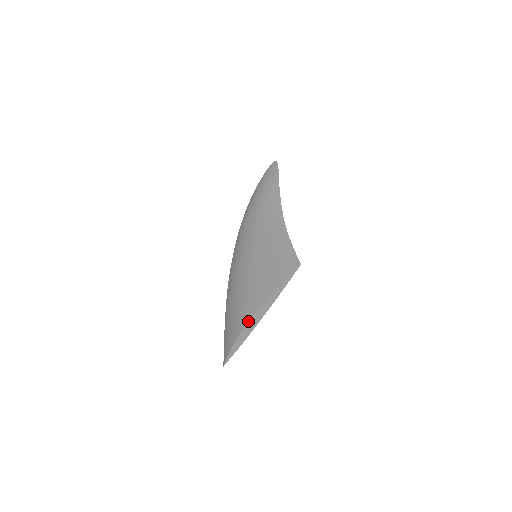
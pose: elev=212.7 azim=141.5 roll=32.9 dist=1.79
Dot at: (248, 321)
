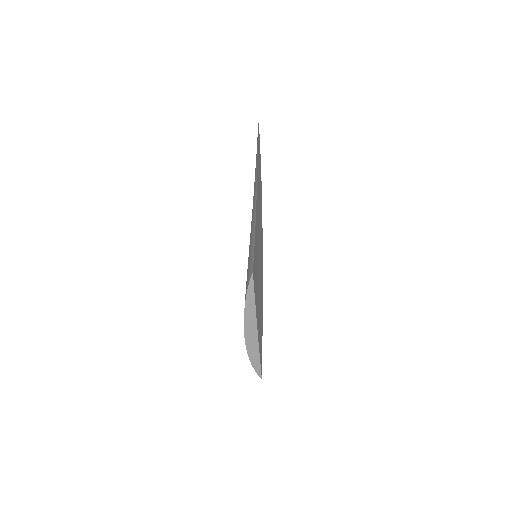
Dot at: occluded
